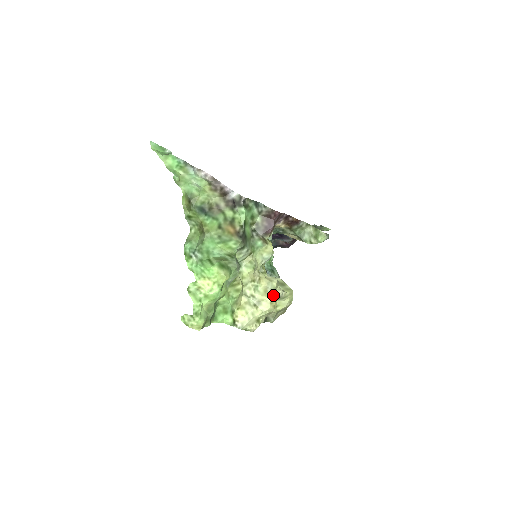
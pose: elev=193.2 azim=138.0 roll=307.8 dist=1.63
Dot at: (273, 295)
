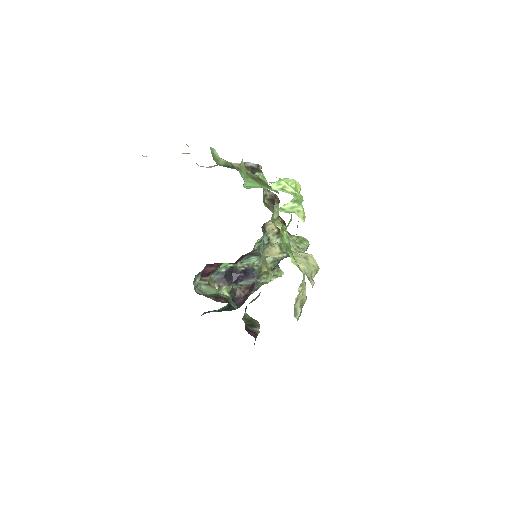
Dot at: occluded
